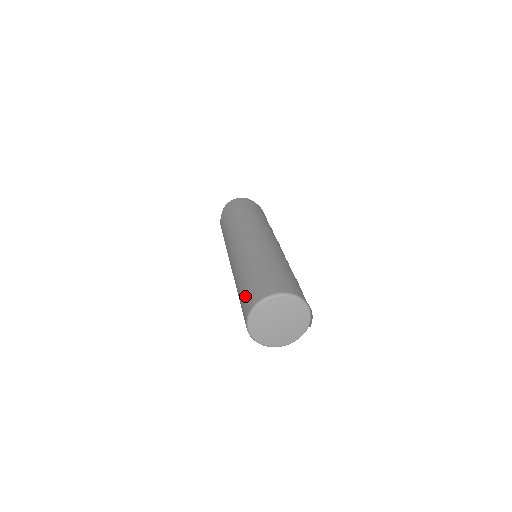
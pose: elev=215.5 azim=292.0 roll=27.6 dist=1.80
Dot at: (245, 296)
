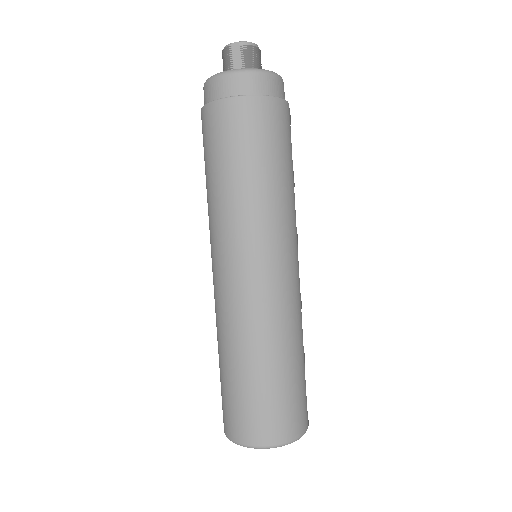
Dot at: (257, 411)
